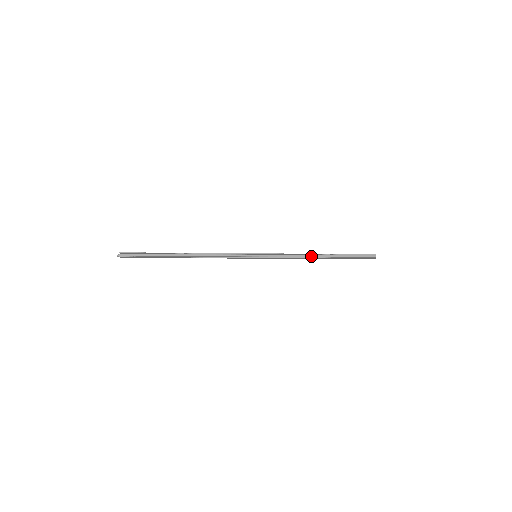
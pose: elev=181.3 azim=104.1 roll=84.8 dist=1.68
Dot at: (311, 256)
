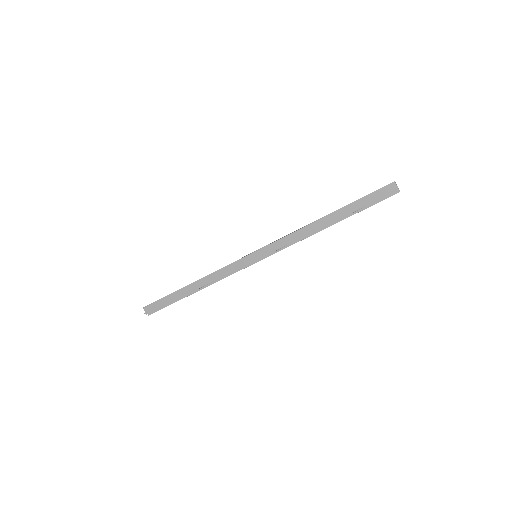
Dot at: (311, 223)
